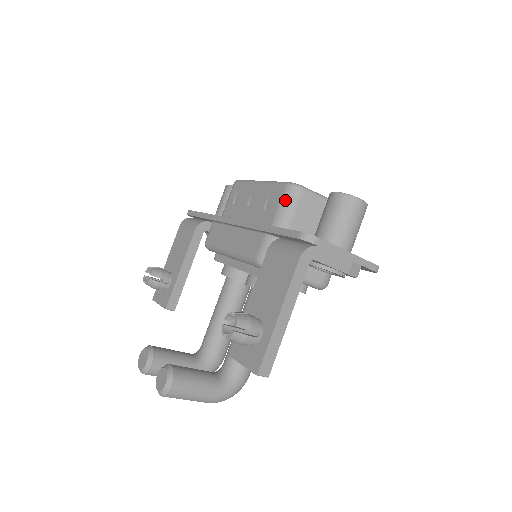
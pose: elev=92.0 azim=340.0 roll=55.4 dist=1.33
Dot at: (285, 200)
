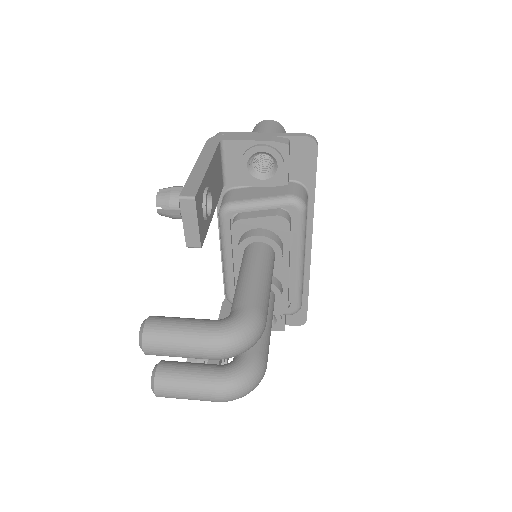
Dot at: occluded
